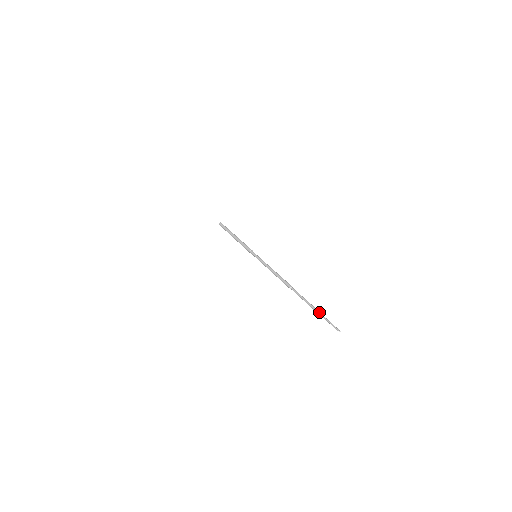
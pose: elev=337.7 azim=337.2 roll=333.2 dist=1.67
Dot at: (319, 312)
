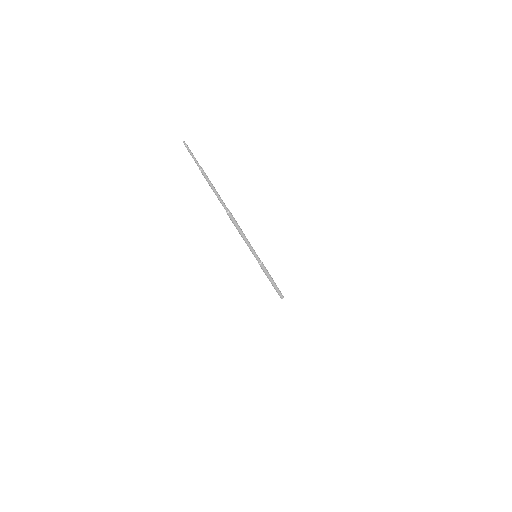
Dot at: (202, 171)
